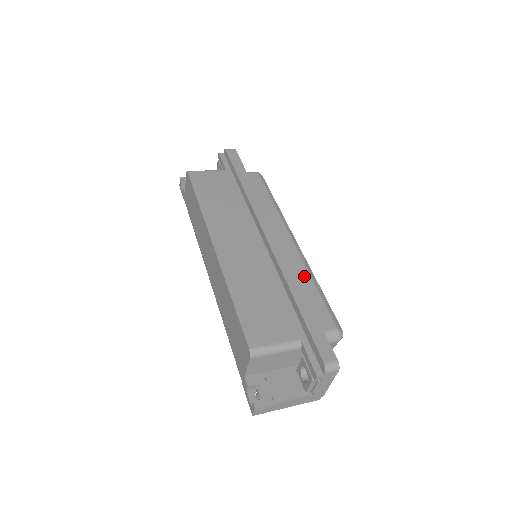
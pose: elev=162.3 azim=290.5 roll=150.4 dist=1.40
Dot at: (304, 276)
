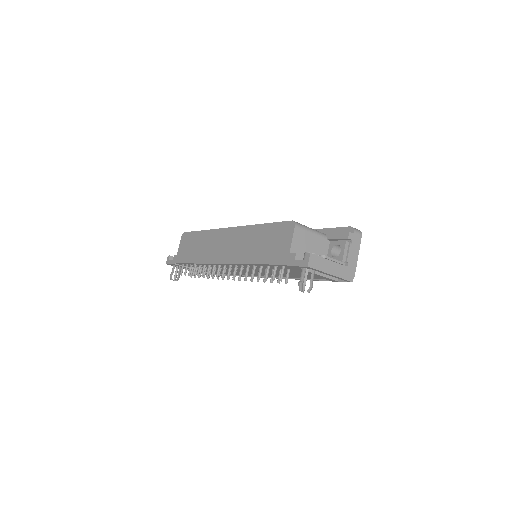
Dot at: occluded
